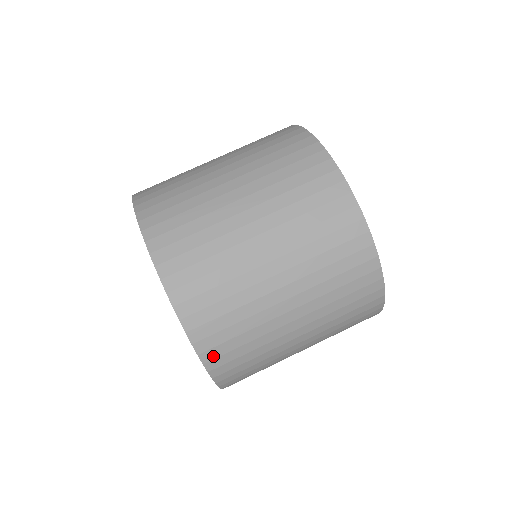
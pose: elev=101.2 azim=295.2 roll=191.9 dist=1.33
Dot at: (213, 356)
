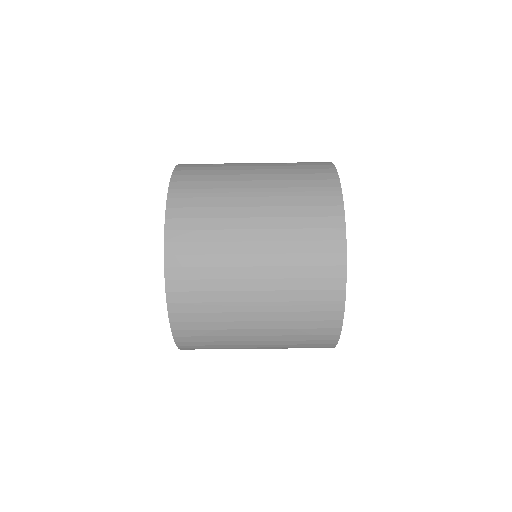
Dot at: occluded
